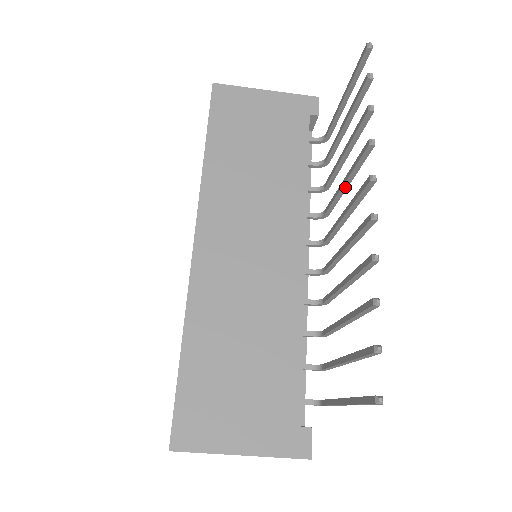
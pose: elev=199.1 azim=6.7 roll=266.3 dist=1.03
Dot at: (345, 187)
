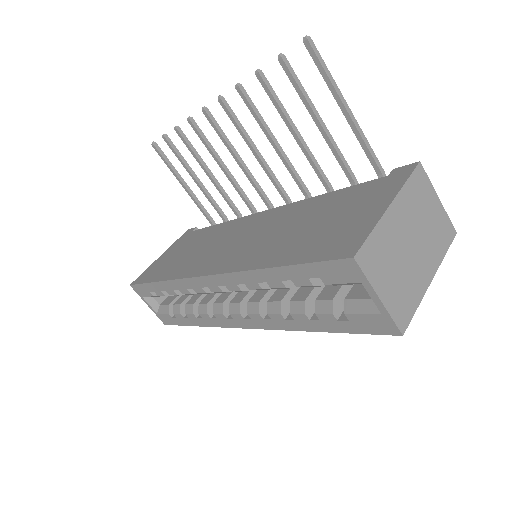
Dot at: (226, 169)
